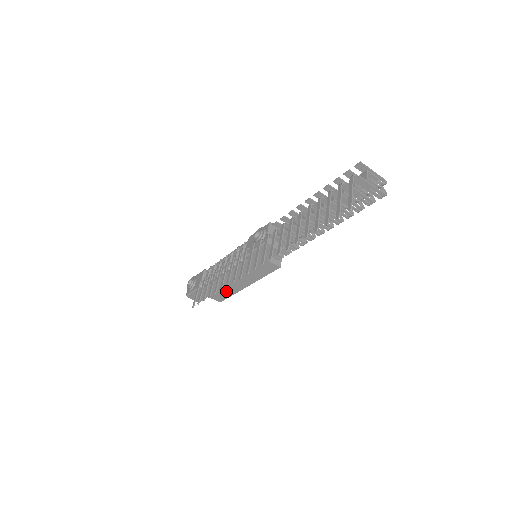
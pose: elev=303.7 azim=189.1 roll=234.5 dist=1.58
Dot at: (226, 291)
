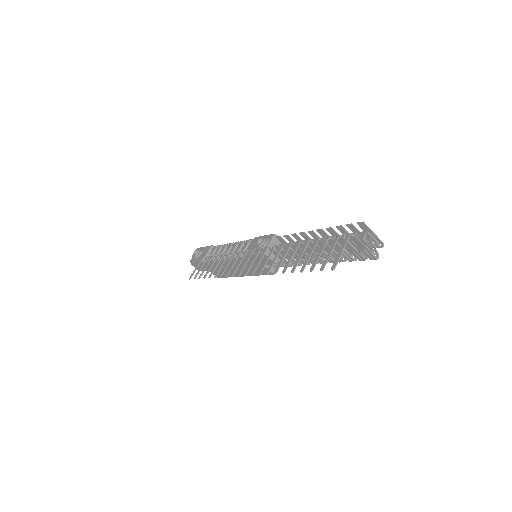
Dot at: (224, 272)
